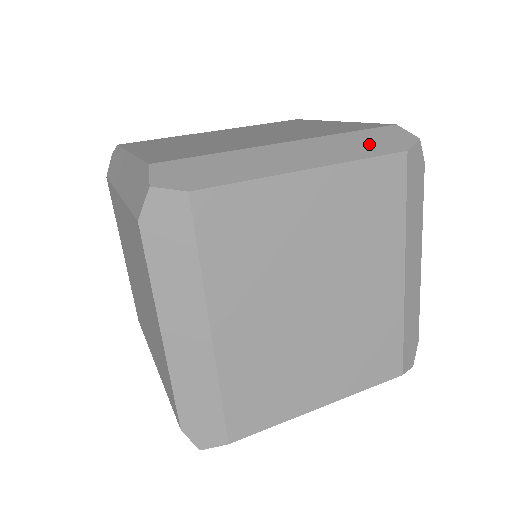
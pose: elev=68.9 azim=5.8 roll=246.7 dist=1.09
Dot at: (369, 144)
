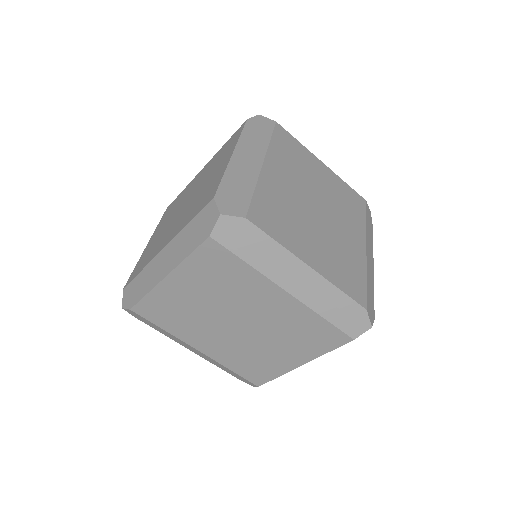
Dot at: (370, 229)
